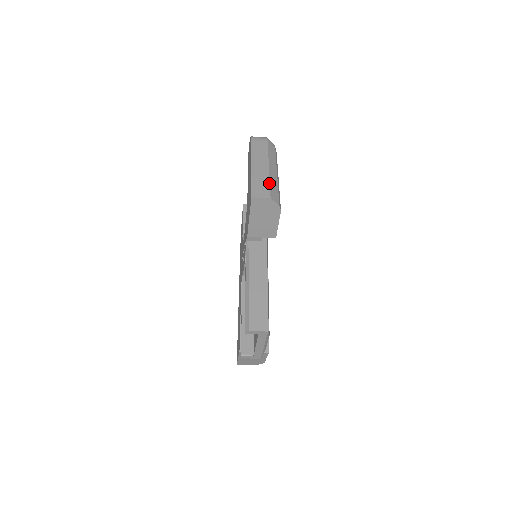
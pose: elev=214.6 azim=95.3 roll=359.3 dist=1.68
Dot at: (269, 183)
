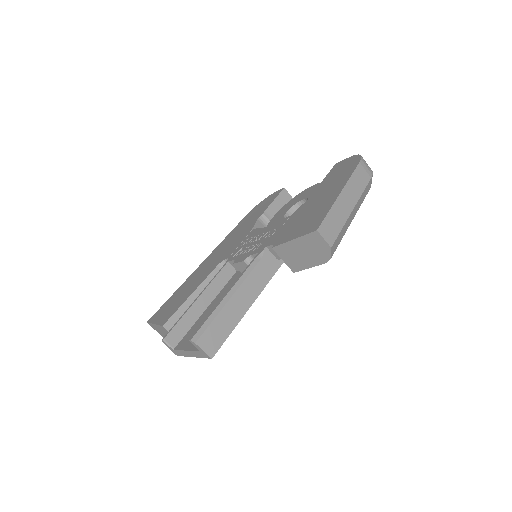
Dot at: (342, 228)
